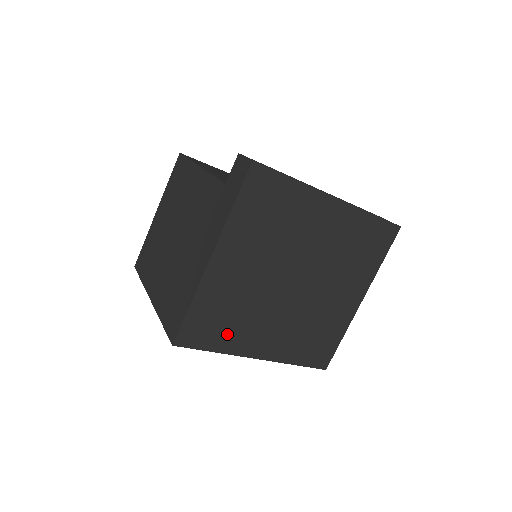
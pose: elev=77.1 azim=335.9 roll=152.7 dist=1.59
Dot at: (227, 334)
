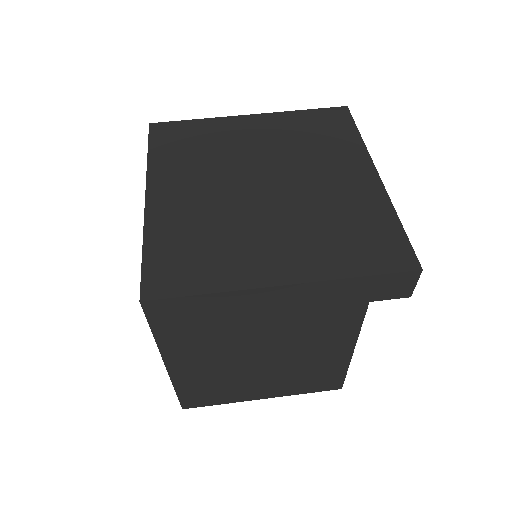
Dot at: (173, 155)
